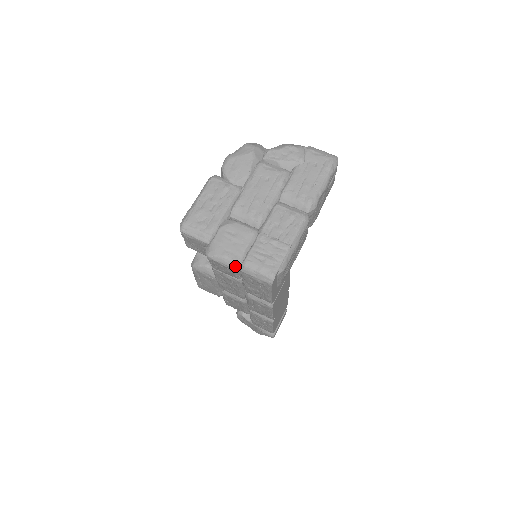
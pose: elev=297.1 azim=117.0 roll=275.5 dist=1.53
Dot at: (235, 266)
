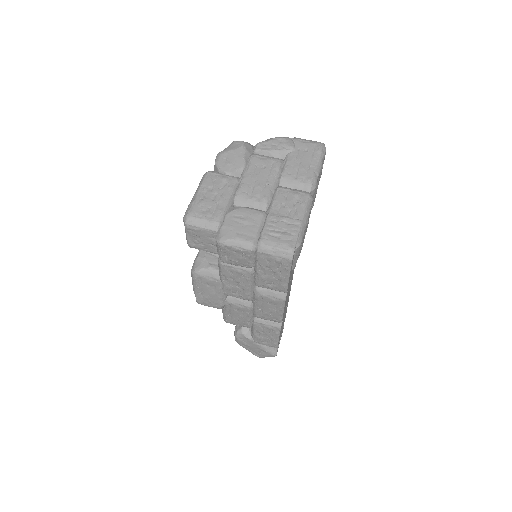
Dot at: (251, 247)
